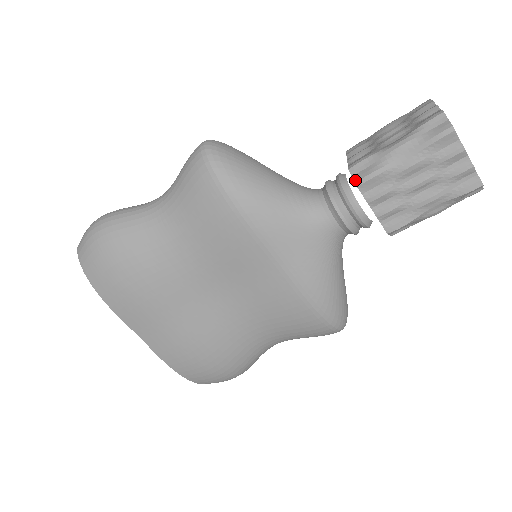
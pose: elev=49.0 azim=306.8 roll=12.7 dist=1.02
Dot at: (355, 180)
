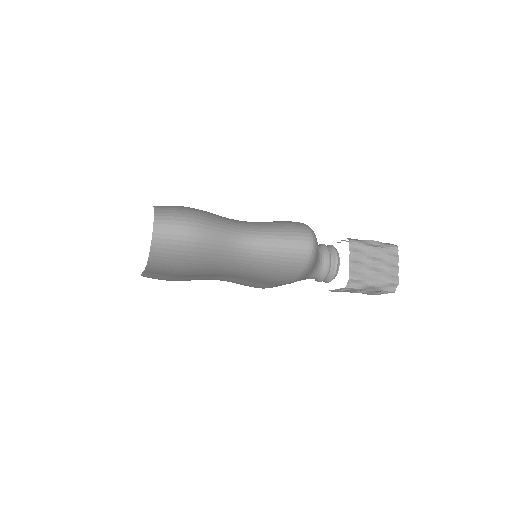
Dot at: (347, 286)
